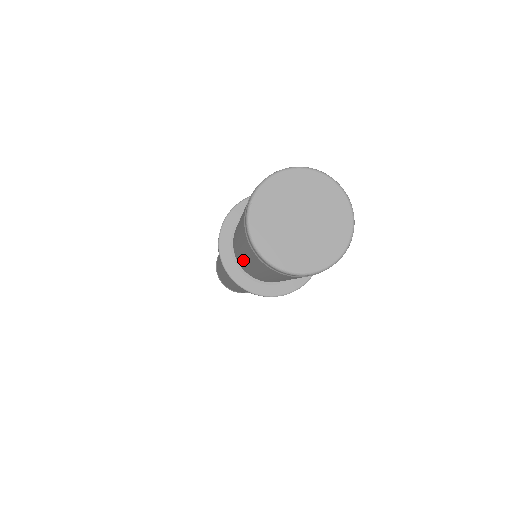
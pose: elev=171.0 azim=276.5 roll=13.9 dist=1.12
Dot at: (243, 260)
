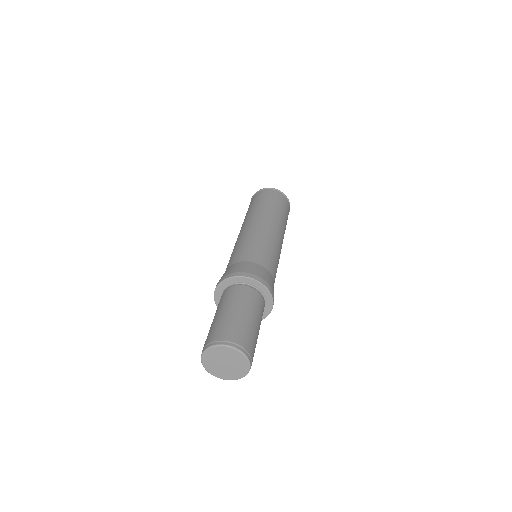
Dot at: occluded
